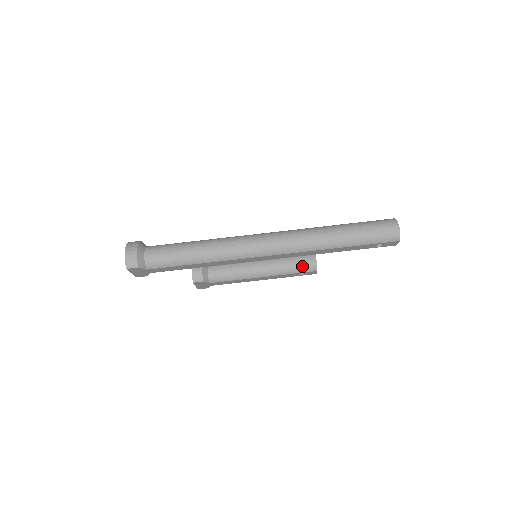
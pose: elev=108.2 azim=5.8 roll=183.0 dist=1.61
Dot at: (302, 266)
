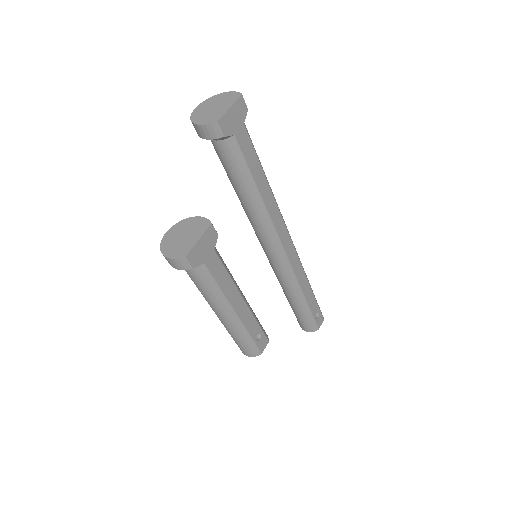
Dot at: occluded
